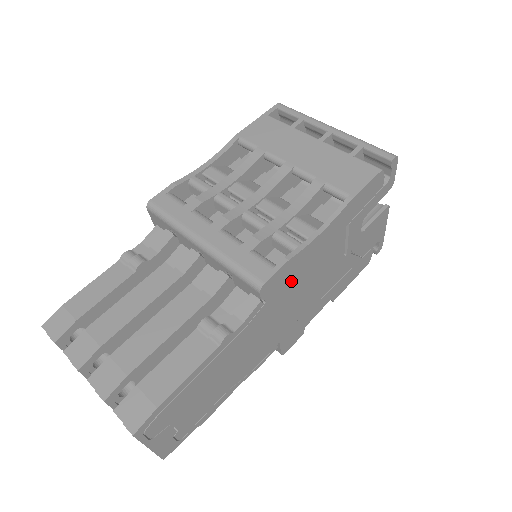
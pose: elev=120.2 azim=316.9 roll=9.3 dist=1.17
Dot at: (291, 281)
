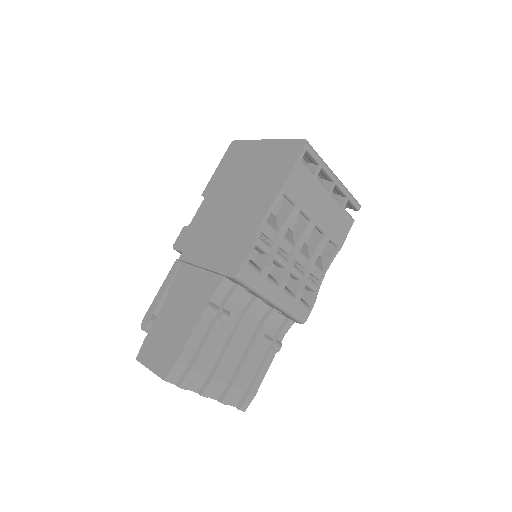
Dot at: occluded
